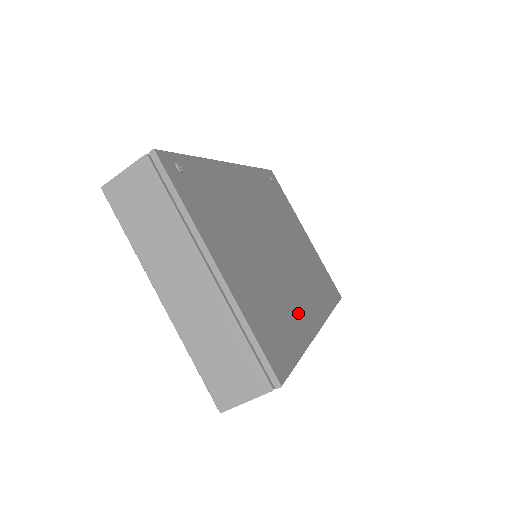
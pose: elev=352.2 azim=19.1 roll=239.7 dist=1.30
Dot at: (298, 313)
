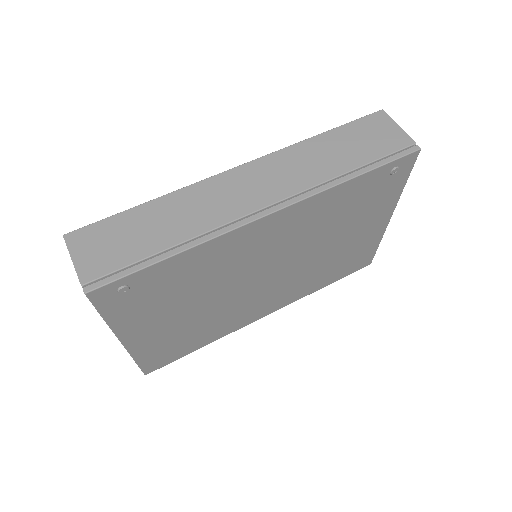
Dot at: (235, 321)
